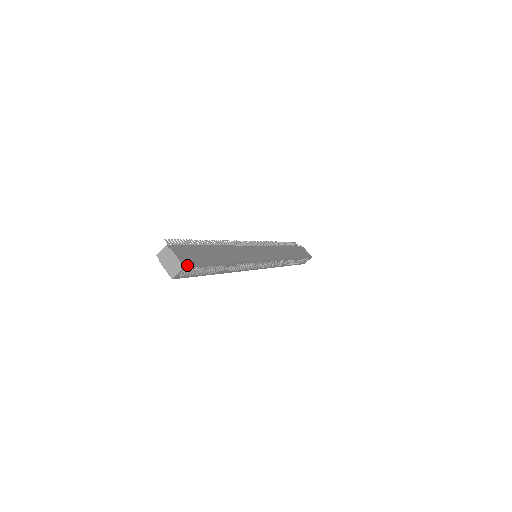
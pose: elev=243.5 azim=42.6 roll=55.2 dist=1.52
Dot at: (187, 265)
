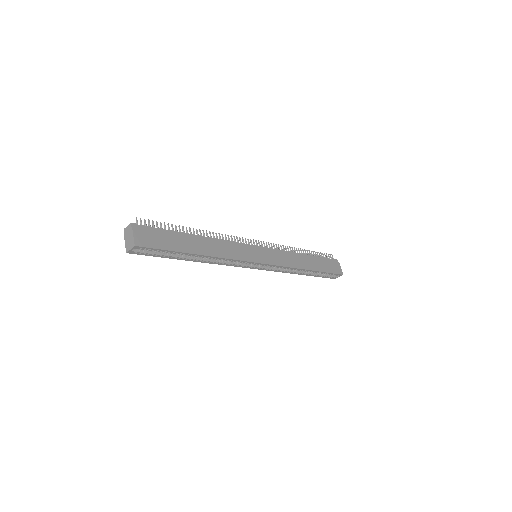
Dot at: (140, 245)
